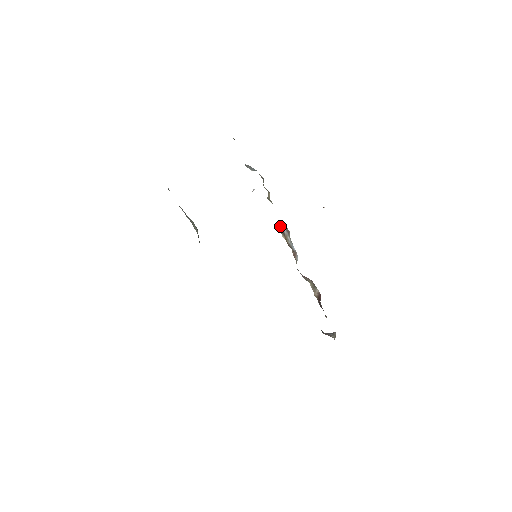
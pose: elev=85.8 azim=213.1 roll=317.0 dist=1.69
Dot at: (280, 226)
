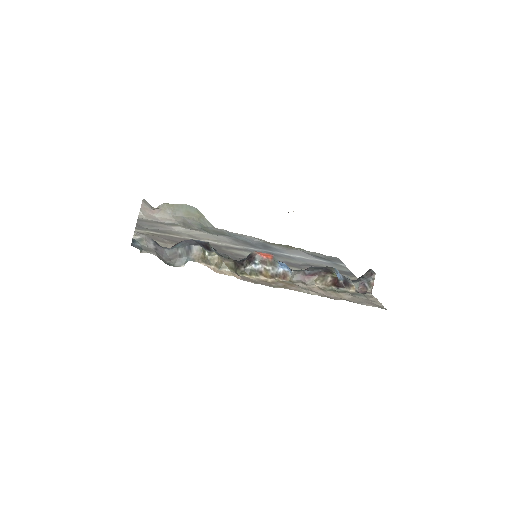
Dot at: (252, 267)
